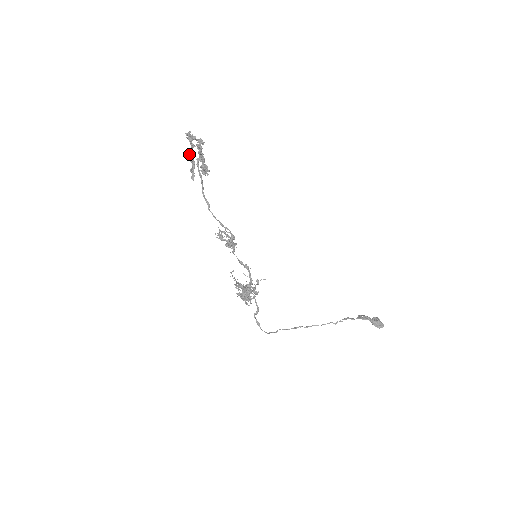
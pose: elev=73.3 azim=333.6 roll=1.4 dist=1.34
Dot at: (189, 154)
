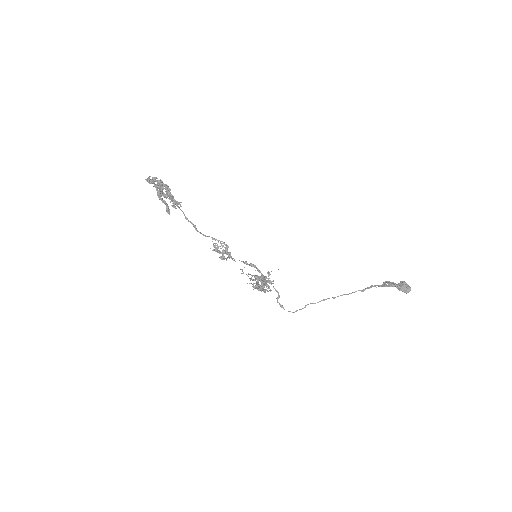
Dot at: occluded
